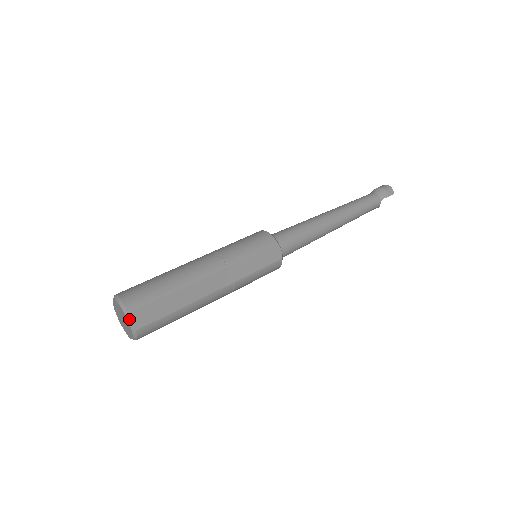
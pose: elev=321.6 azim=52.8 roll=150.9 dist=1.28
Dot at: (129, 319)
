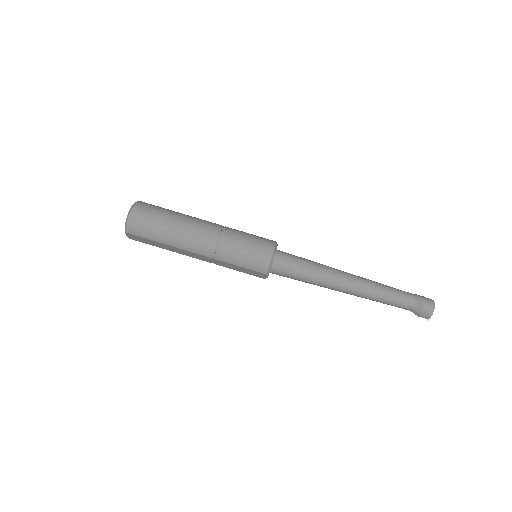
Dot at: occluded
